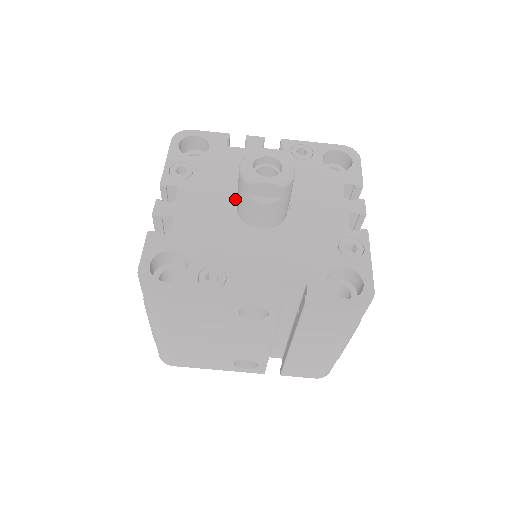
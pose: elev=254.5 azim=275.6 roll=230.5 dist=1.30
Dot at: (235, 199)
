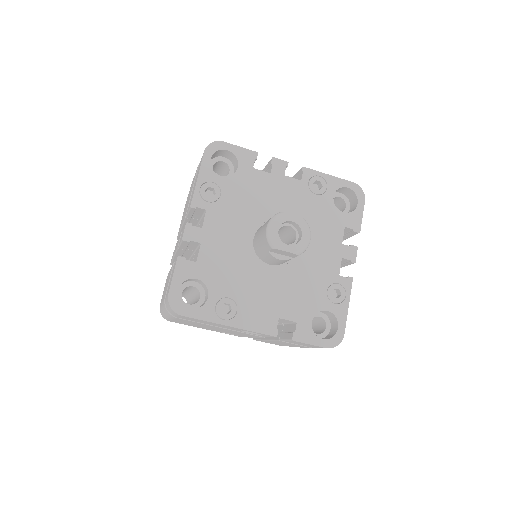
Dot at: (253, 232)
